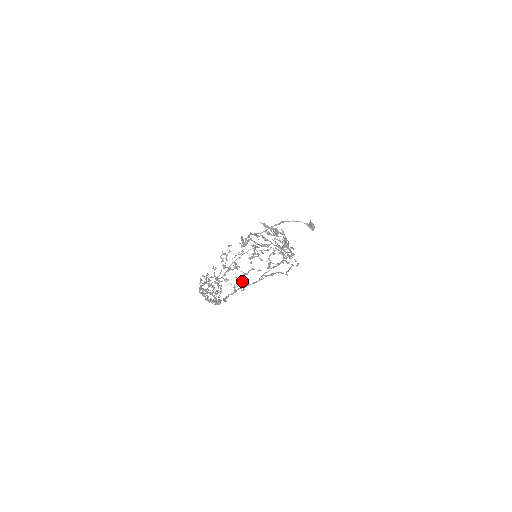
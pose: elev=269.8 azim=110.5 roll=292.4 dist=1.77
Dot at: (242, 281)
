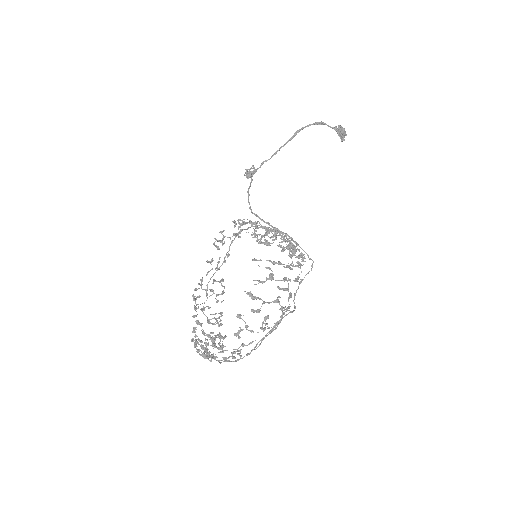
Dot at: (232, 358)
